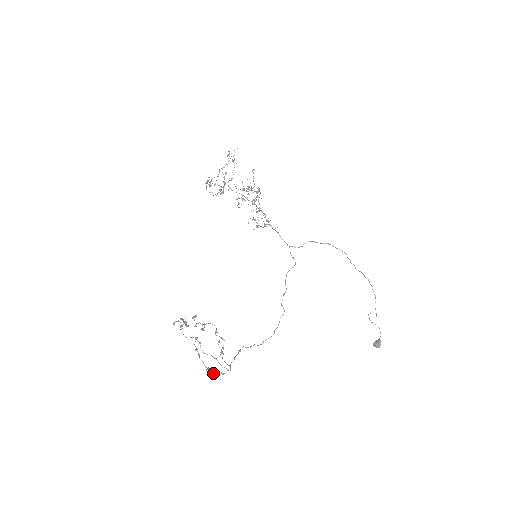
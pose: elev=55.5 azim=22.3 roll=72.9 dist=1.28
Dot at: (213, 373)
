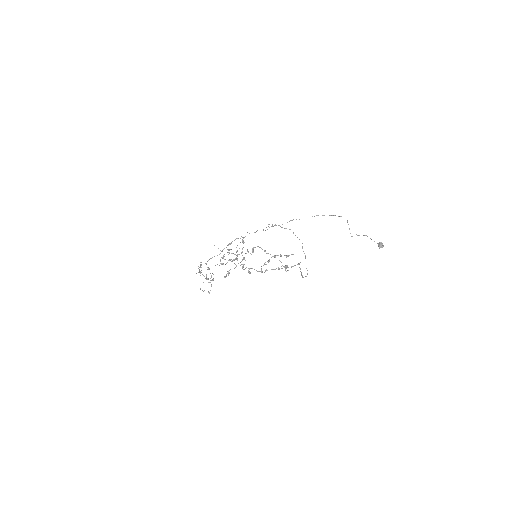
Dot at: (287, 256)
